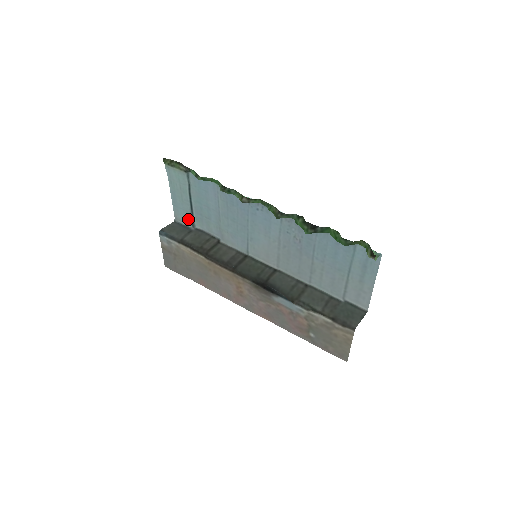
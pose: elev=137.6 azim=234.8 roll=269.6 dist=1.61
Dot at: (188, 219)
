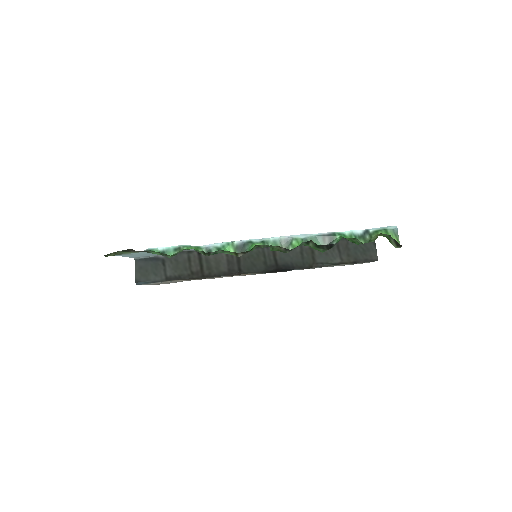
Dot at: occluded
